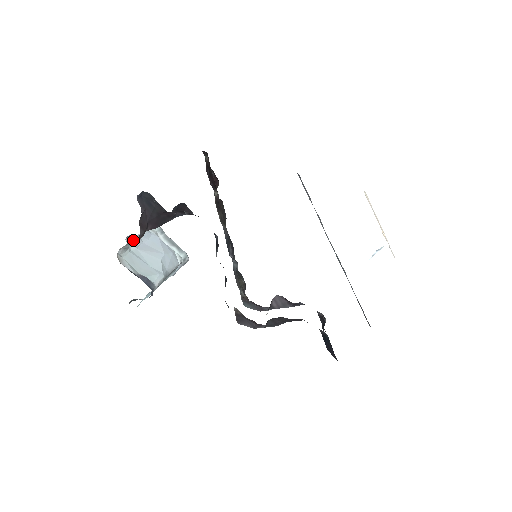
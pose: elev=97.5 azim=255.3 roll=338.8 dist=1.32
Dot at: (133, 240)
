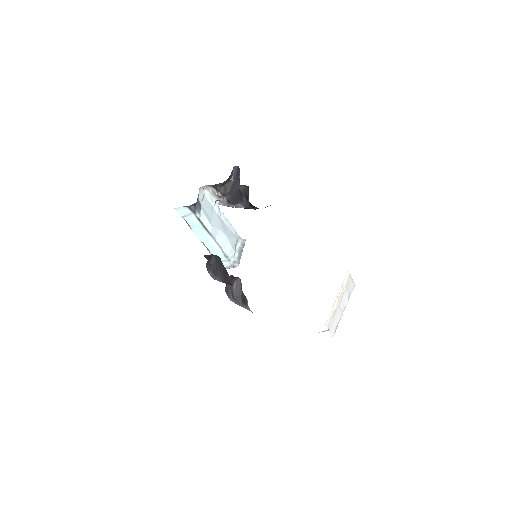
Dot at: (216, 191)
